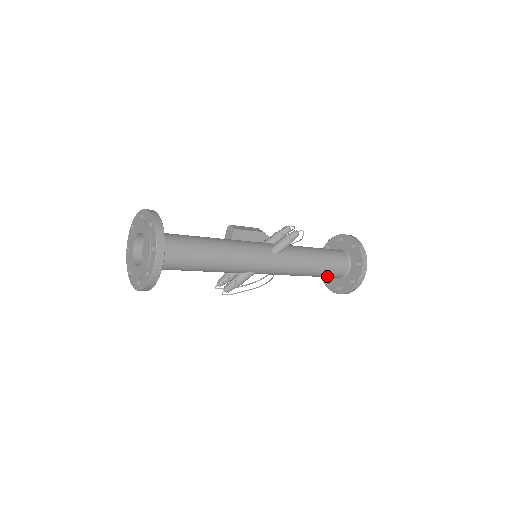
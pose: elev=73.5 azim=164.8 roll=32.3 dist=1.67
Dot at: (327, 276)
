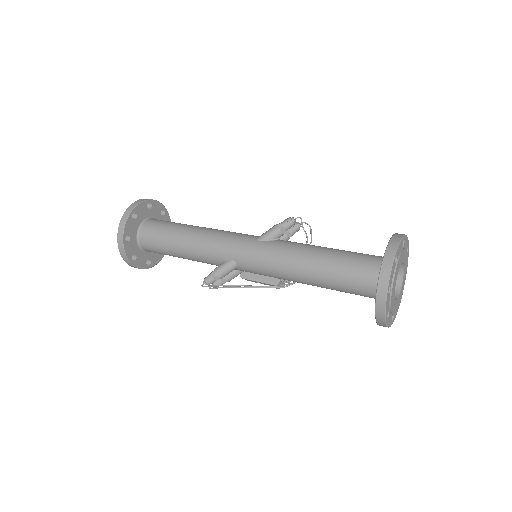
Dot at: (349, 286)
